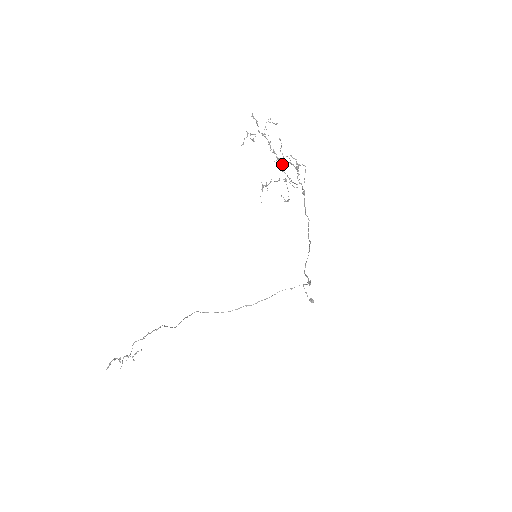
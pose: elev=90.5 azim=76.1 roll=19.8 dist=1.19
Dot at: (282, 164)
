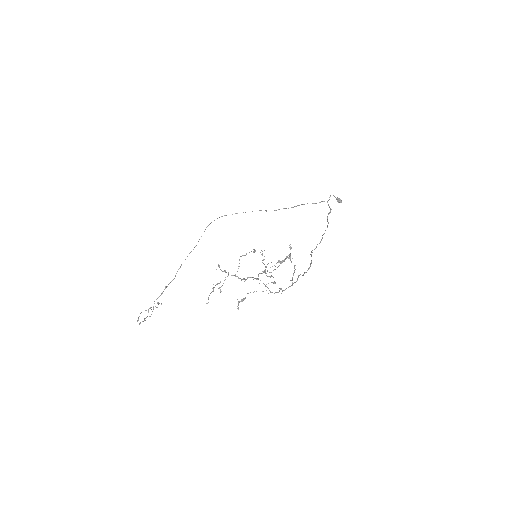
Dot at: occluded
